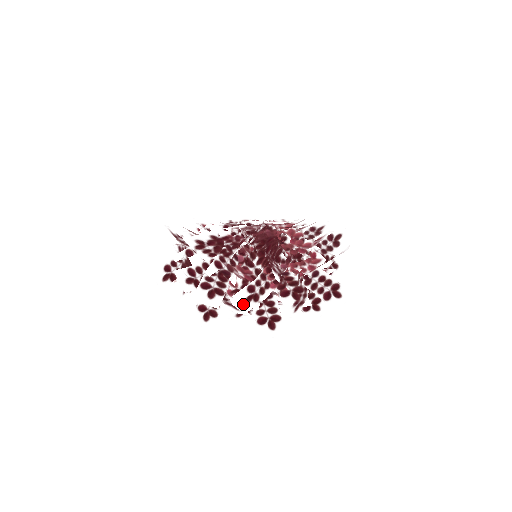
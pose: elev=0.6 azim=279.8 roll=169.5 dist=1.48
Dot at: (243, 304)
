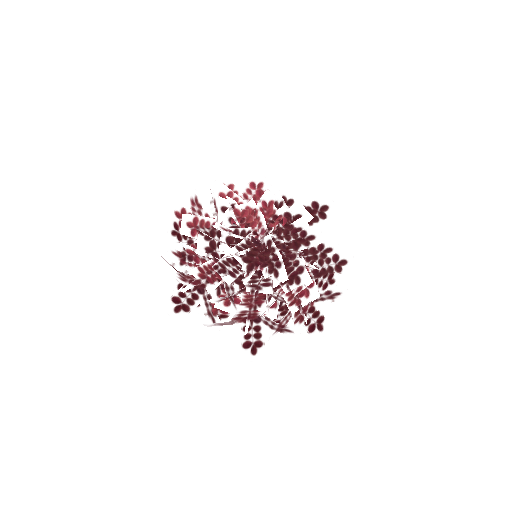
Dot at: (272, 335)
